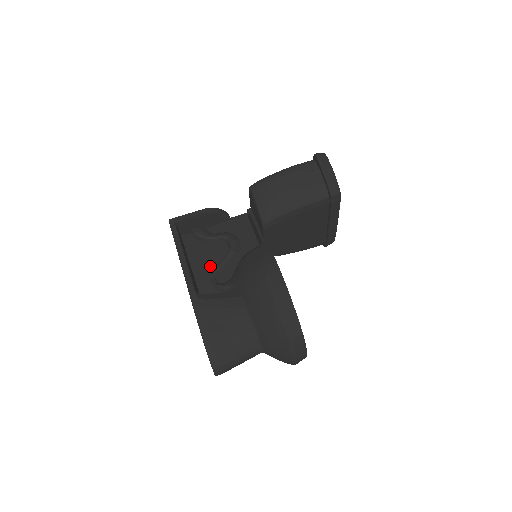
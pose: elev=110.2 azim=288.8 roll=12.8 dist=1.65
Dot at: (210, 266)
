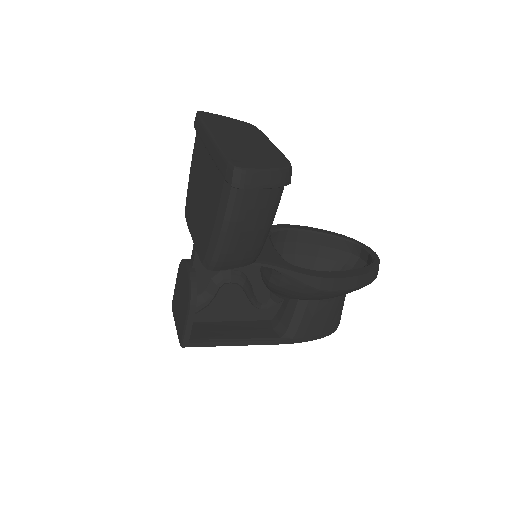
Dot at: (243, 305)
